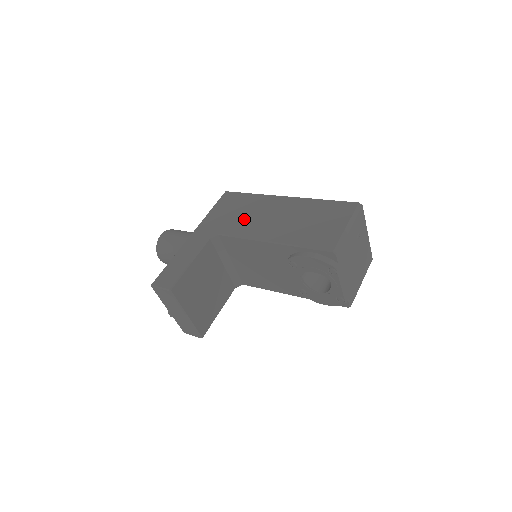
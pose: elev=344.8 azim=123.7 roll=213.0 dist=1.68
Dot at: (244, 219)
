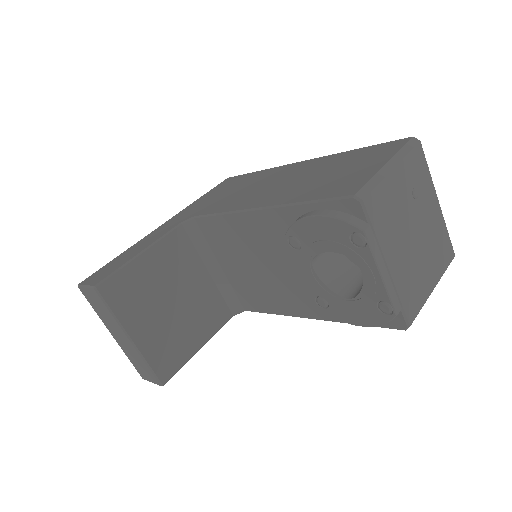
Dot at: (235, 195)
